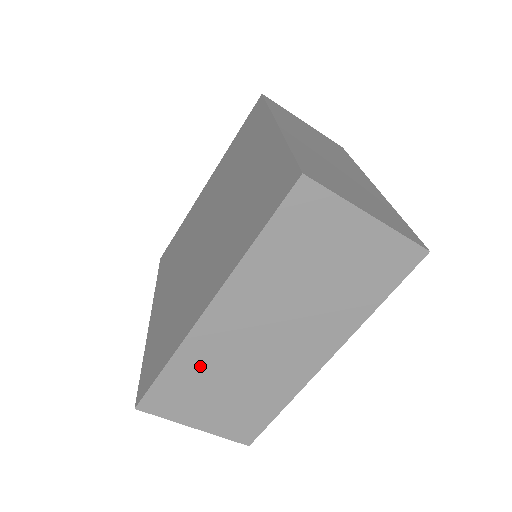
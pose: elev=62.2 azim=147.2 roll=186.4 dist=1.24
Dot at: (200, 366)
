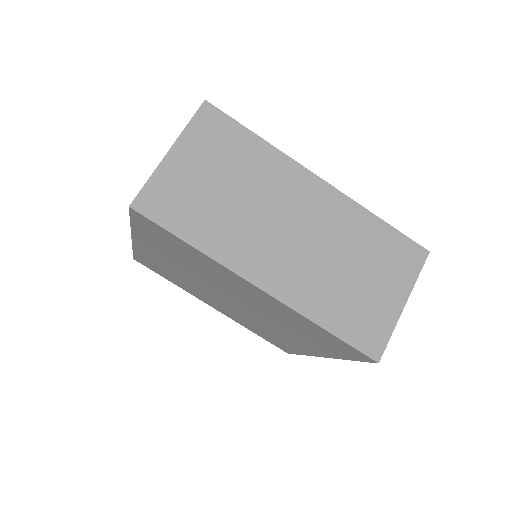
Dot at: occluded
